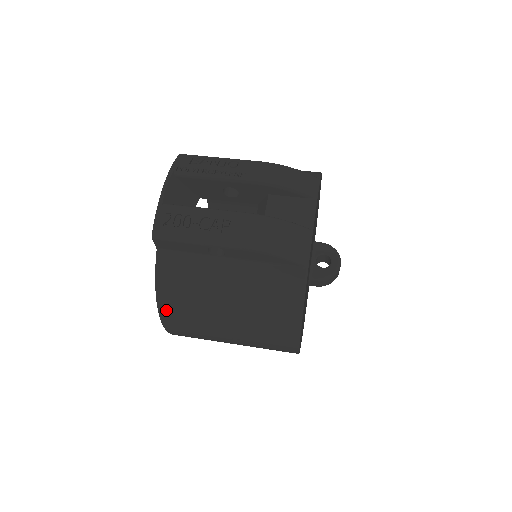
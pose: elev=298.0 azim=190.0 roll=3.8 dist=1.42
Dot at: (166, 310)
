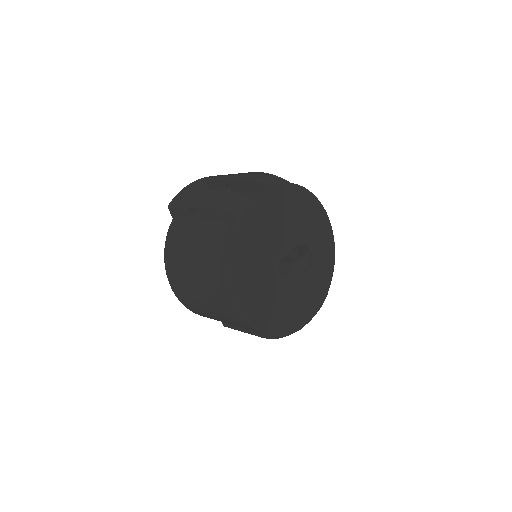
Dot at: (168, 264)
